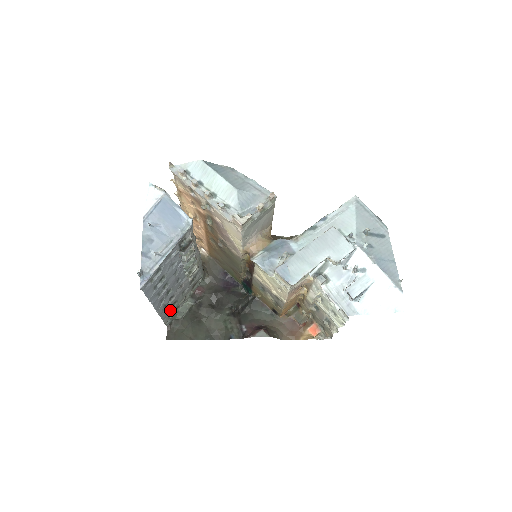
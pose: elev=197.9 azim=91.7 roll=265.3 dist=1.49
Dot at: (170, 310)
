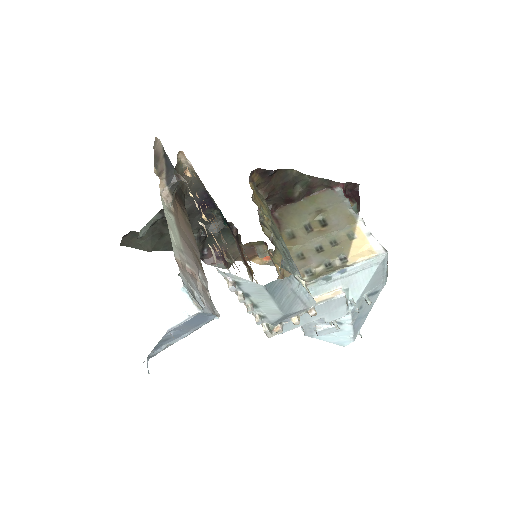
Dot at: occluded
